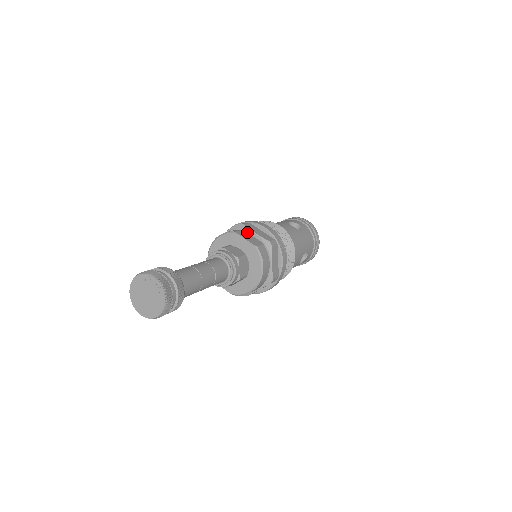
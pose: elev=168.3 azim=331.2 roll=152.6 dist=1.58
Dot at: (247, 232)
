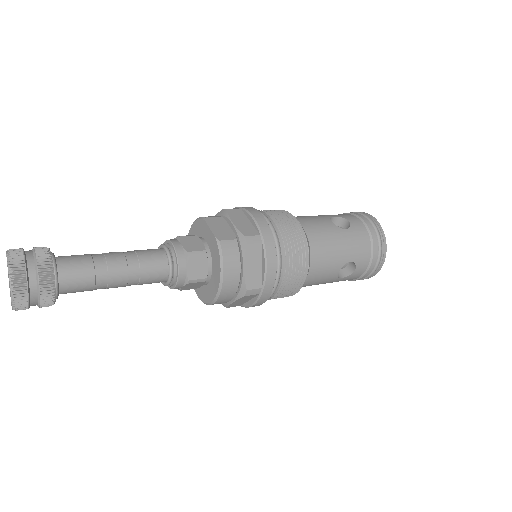
Dot at: (226, 220)
